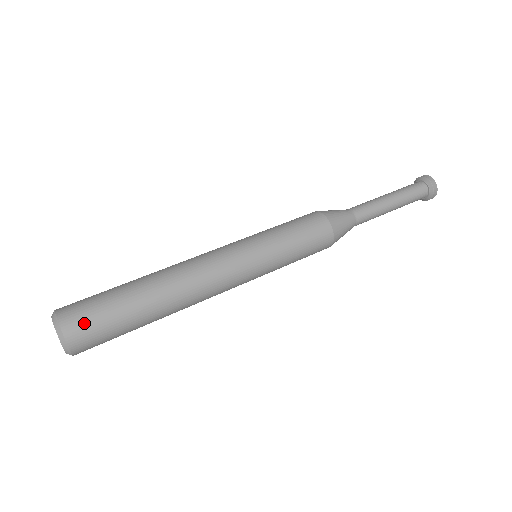
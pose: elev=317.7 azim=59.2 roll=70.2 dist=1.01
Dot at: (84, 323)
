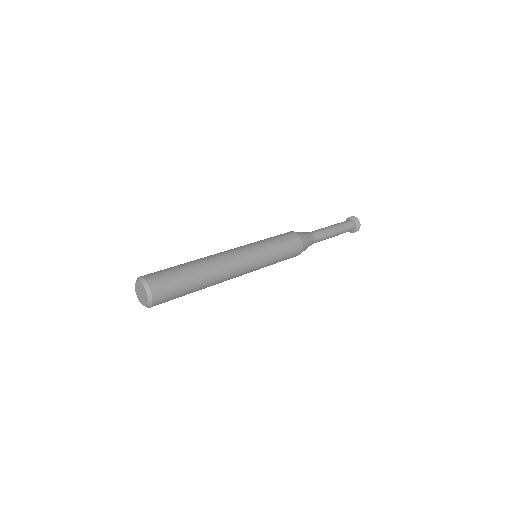
Dot at: (156, 274)
